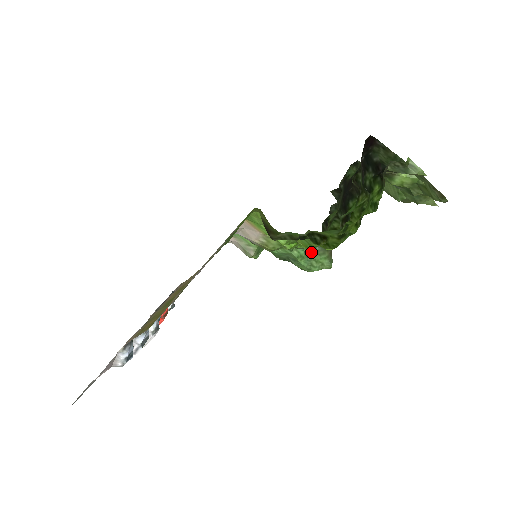
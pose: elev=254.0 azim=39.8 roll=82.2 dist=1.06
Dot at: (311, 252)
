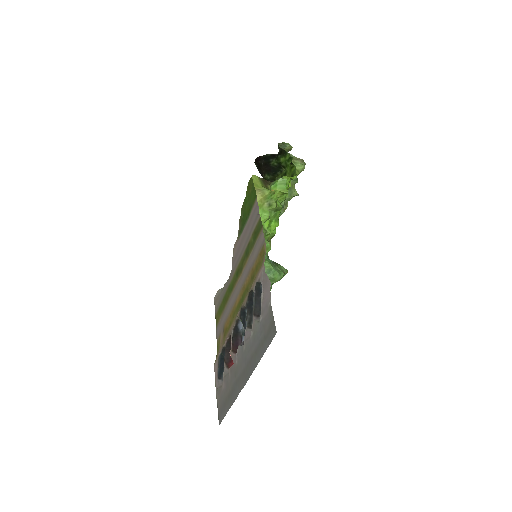
Dot at: occluded
